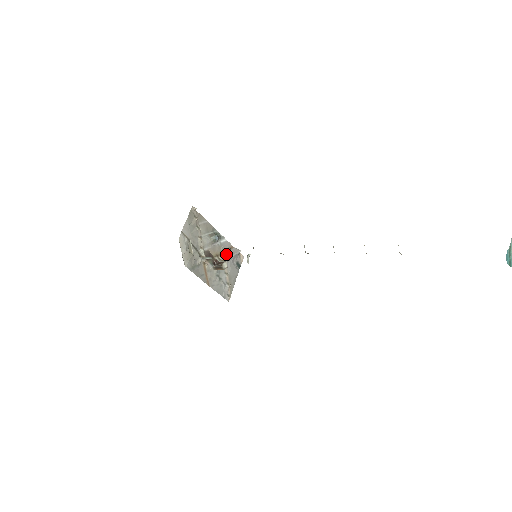
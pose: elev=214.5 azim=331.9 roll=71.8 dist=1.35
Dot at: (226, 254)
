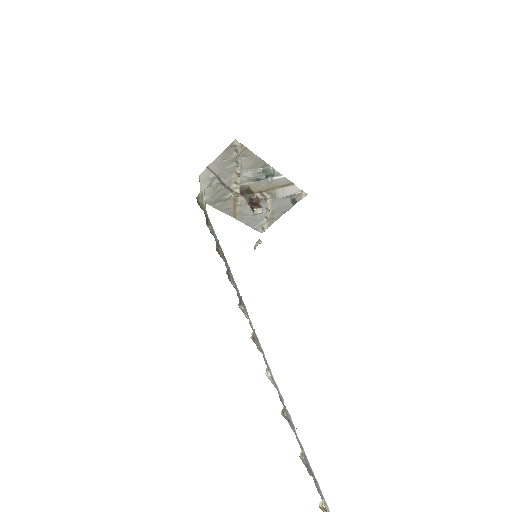
Dot at: (275, 192)
